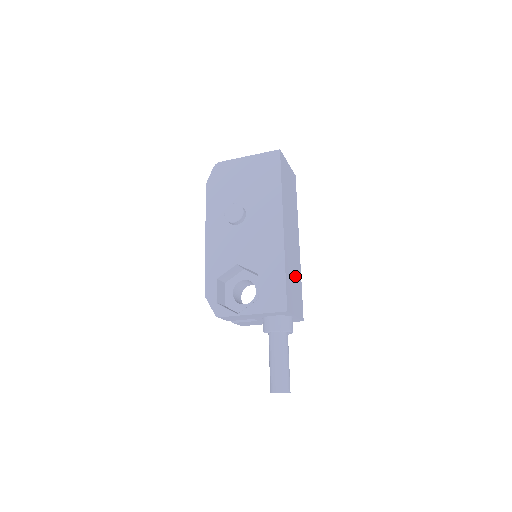
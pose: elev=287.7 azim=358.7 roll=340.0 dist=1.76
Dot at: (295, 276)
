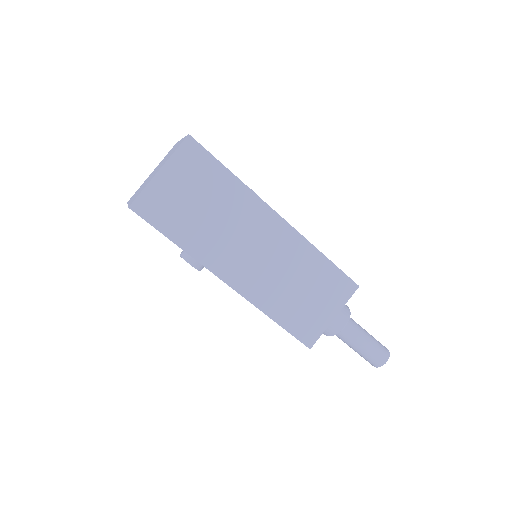
Dot at: (301, 279)
